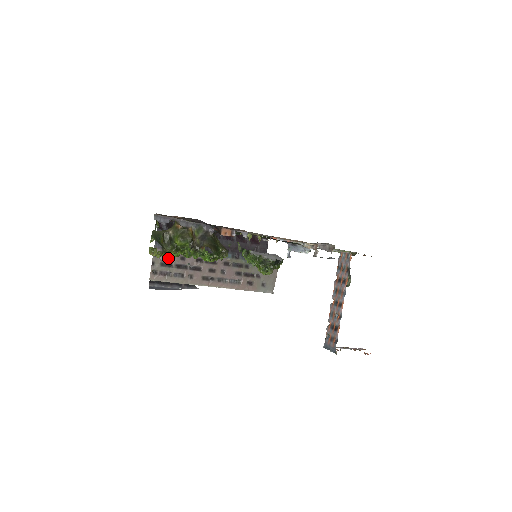
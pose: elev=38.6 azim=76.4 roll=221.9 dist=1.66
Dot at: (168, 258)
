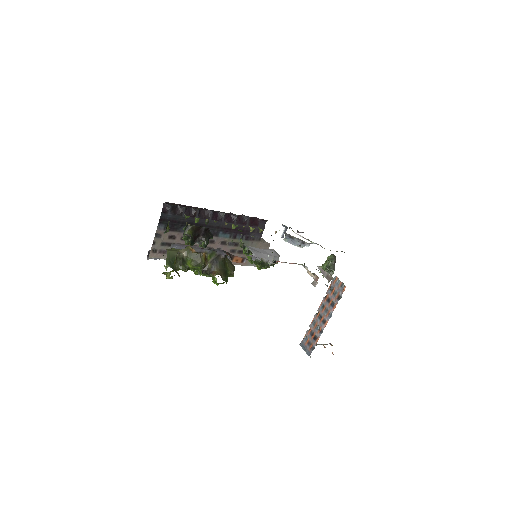
Dot at: (169, 238)
